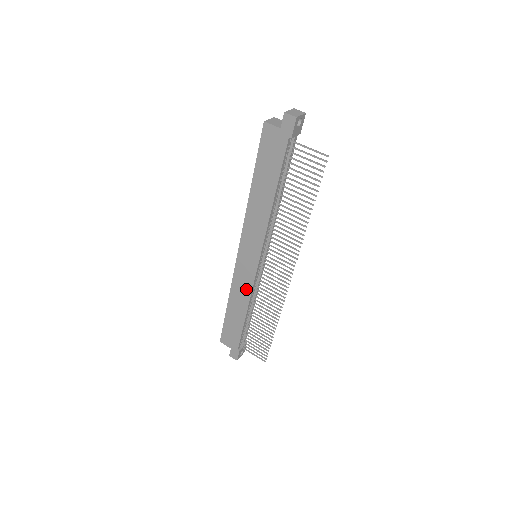
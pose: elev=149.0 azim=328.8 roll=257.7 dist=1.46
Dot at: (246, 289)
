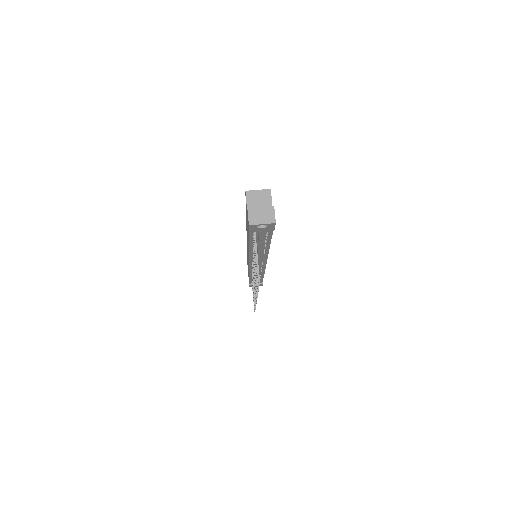
Dot at: (248, 265)
